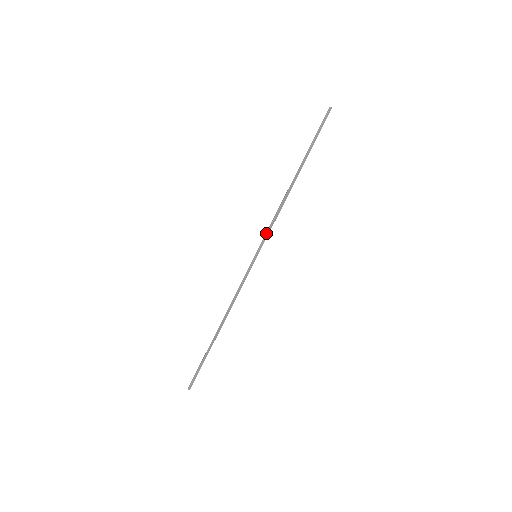
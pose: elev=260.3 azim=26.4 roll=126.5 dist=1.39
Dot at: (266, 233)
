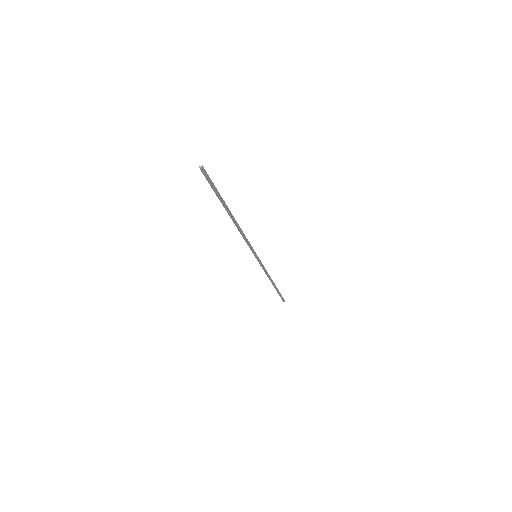
Dot at: (248, 245)
